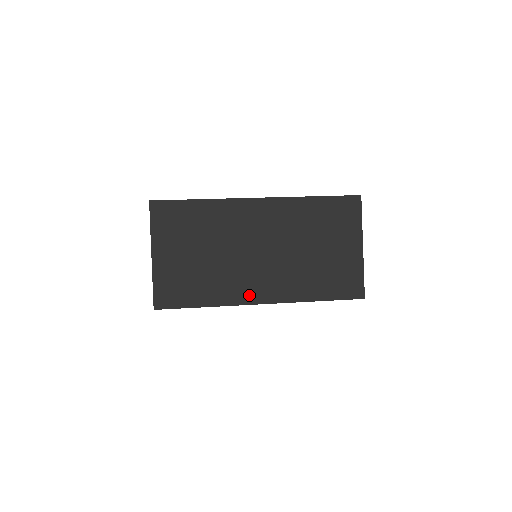
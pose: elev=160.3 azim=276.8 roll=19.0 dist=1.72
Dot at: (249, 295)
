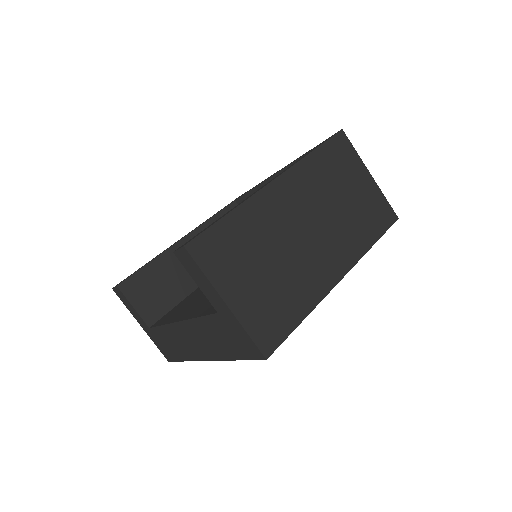
Dot at: (328, 278)
